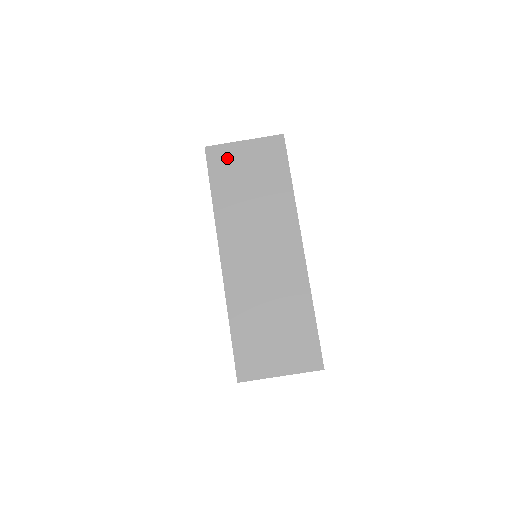
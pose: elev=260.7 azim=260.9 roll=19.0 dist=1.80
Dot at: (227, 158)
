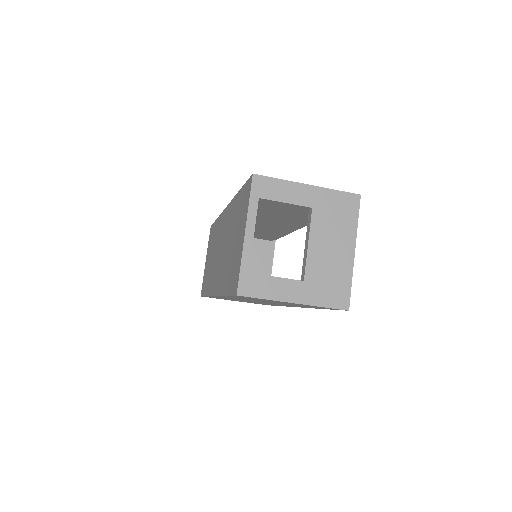
Dot at: occluded
